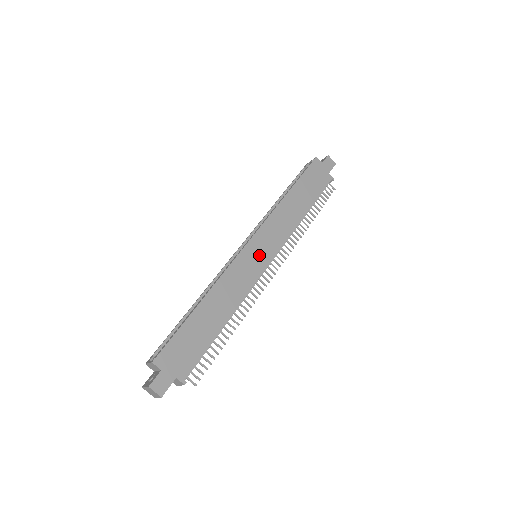
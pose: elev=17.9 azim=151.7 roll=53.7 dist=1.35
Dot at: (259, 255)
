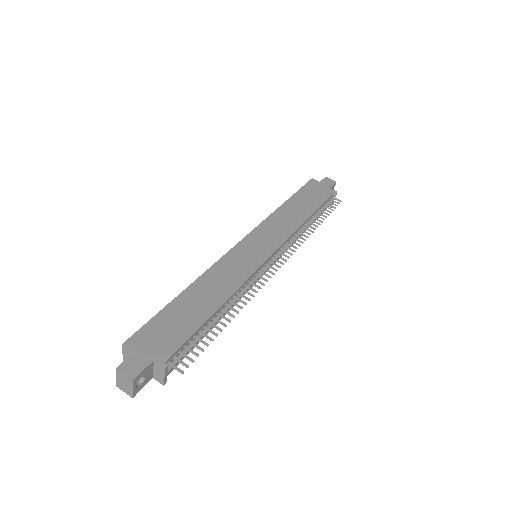
Dot at: (256, 249)
